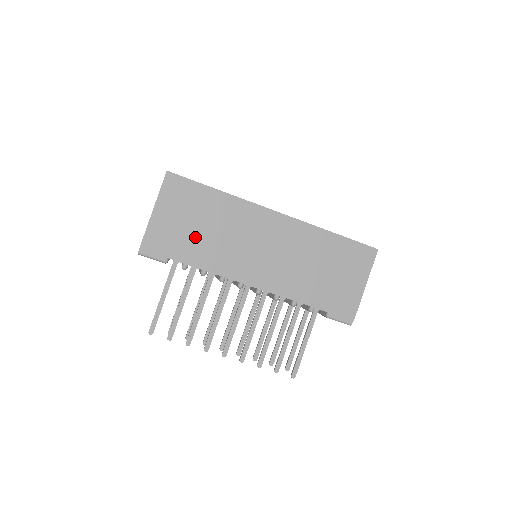
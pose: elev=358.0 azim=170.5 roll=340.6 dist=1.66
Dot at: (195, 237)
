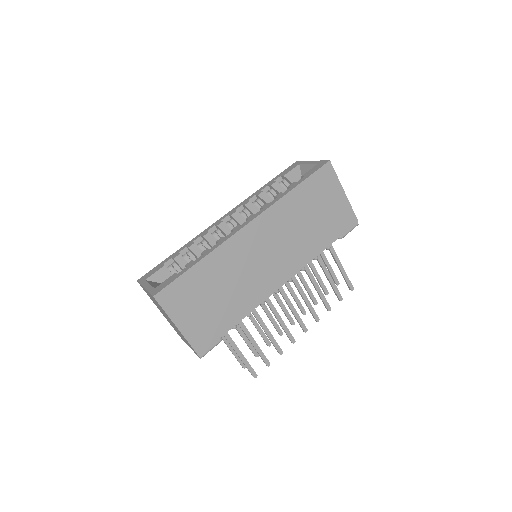
Dot at: (221, 306)
